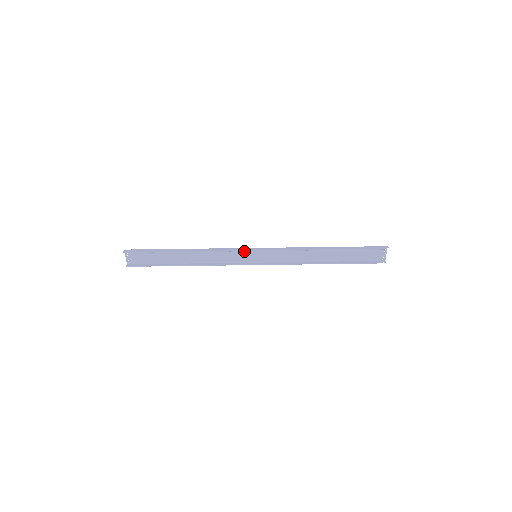
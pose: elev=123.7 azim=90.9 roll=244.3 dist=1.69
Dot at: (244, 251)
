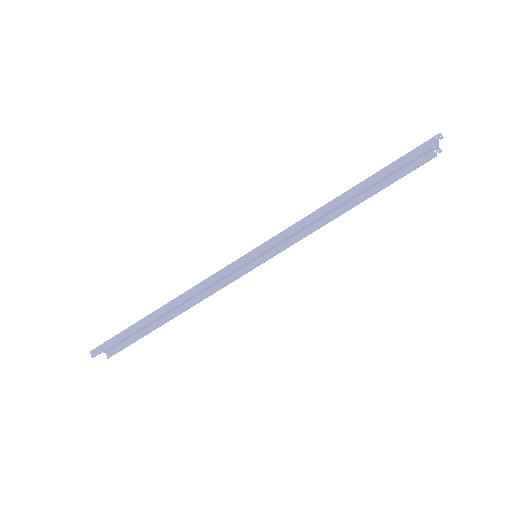
Dot at: (237, 262)
